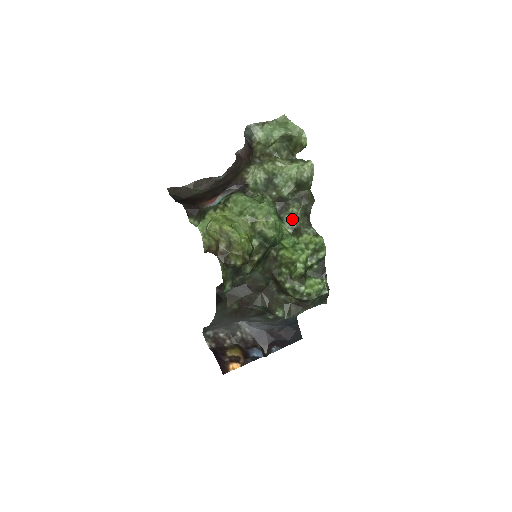
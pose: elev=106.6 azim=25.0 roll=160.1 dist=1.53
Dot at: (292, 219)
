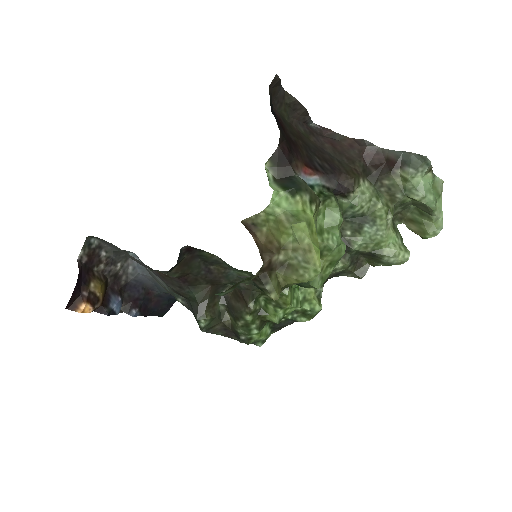
Dot at: occluded
